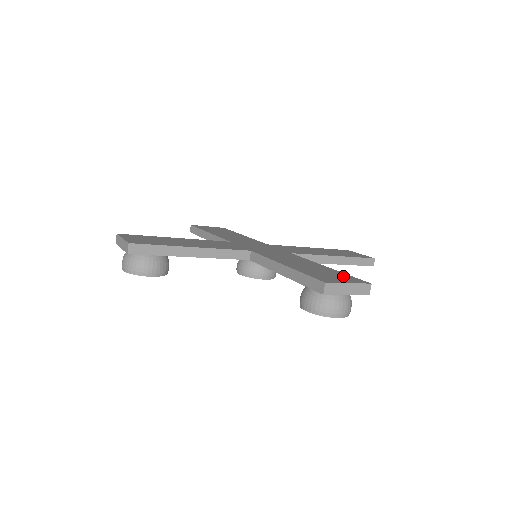
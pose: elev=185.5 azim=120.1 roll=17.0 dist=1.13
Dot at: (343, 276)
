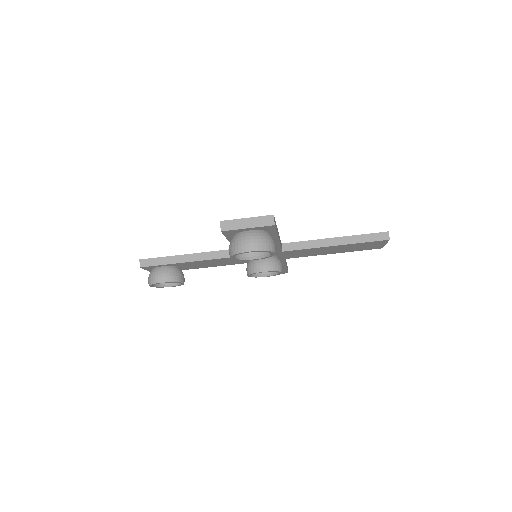
Dot at: occluded
